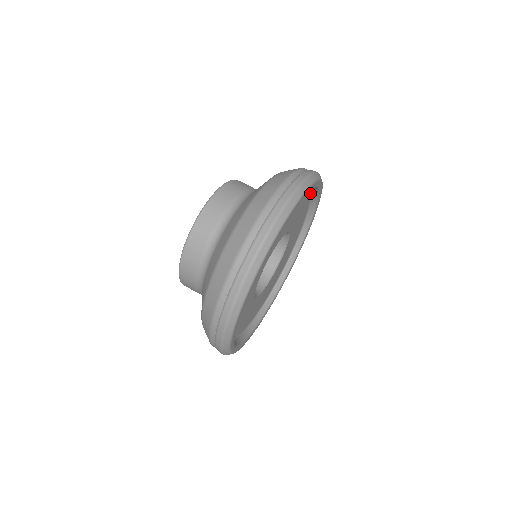
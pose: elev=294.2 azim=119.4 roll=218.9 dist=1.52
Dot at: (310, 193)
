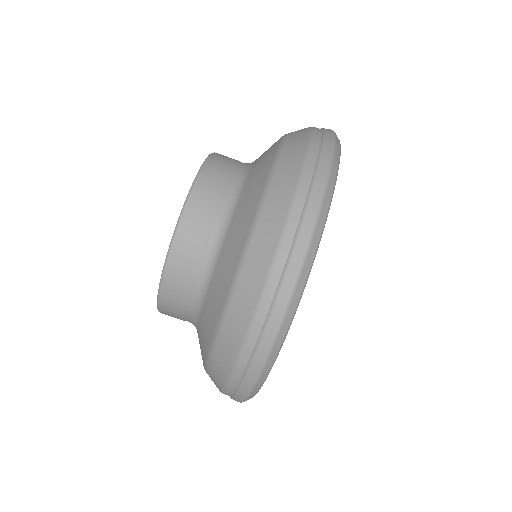
Dot at: occluded
